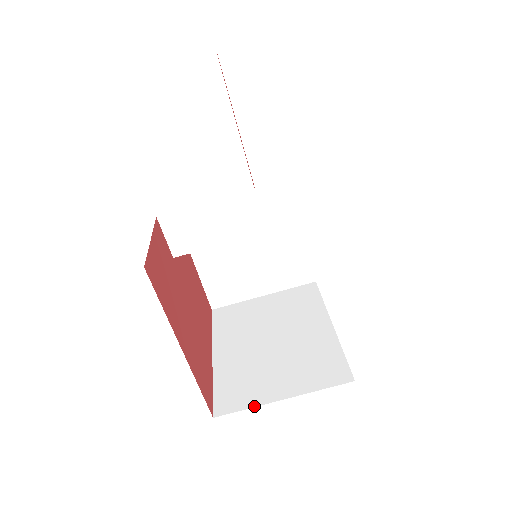
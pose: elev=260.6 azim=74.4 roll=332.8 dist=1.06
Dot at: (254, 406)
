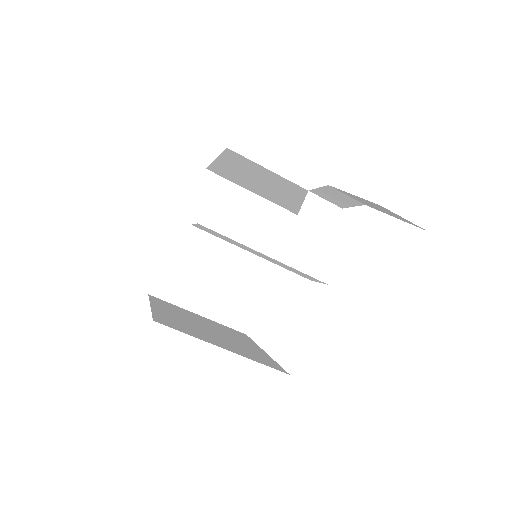
Dot at: (179, 306)
